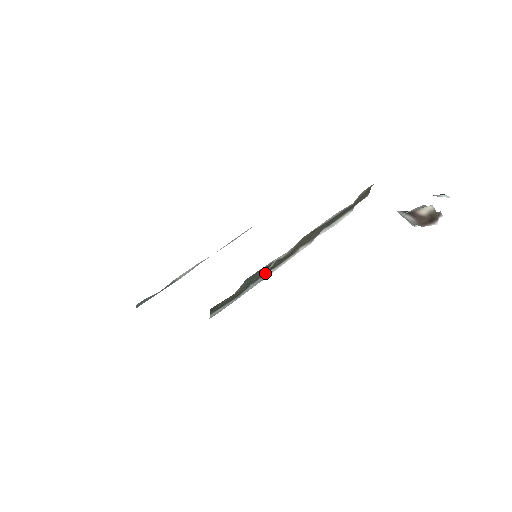
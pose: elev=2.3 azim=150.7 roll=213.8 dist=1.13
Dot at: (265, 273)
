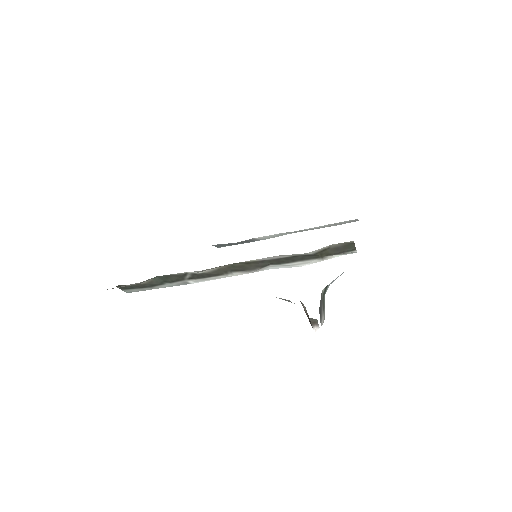
Dot at: (185, 279)
